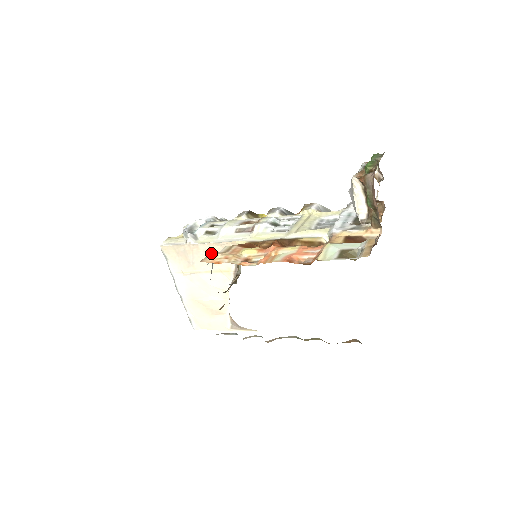
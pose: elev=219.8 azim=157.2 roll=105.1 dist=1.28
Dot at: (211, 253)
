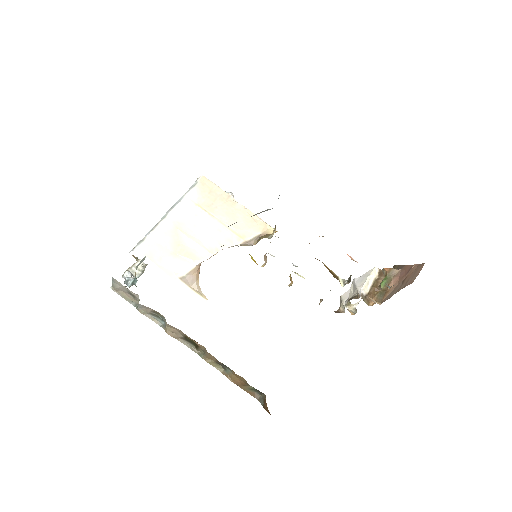
Dot at: occluded
